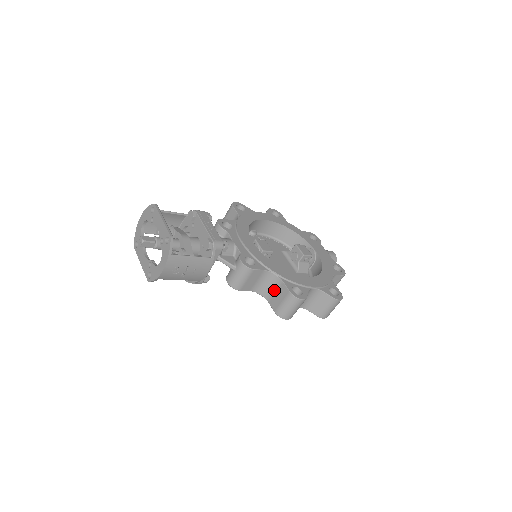
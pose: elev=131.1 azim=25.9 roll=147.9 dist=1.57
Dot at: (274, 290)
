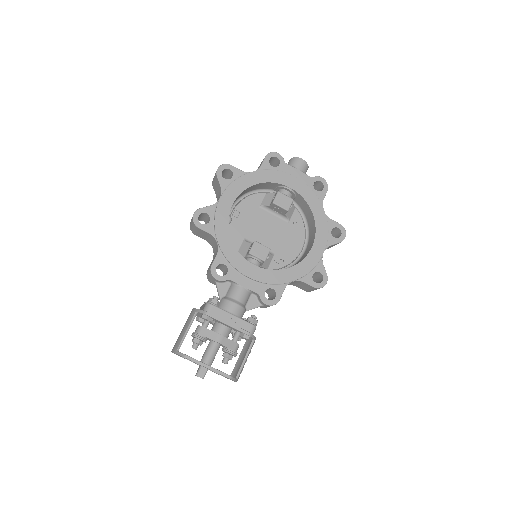
Dot at: (297, 284)
